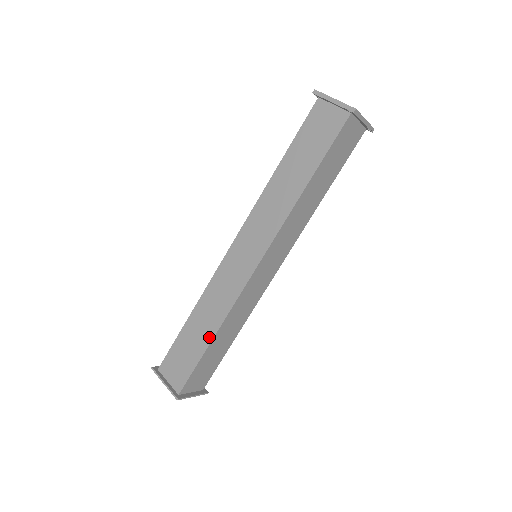
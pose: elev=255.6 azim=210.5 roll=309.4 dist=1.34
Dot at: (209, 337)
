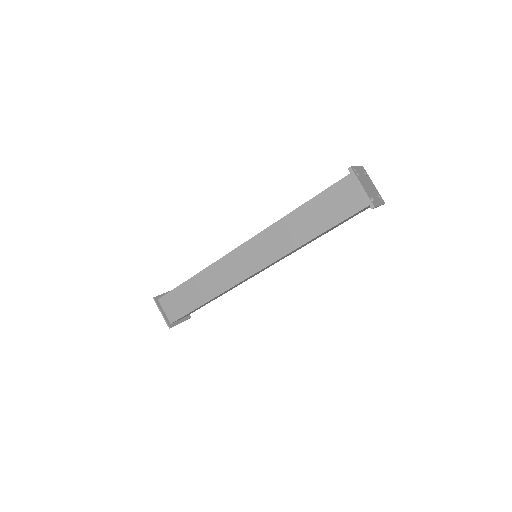
Dot at: (204, 300)
